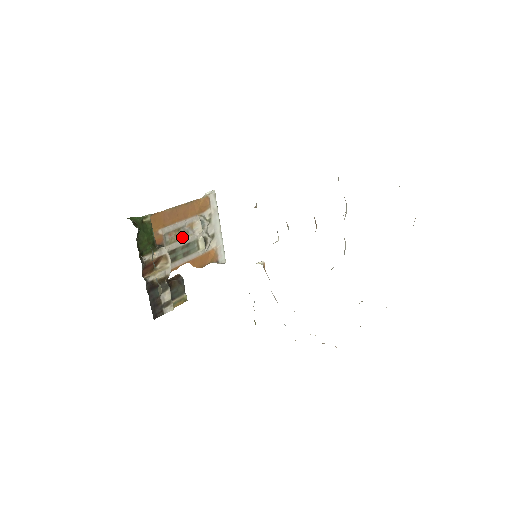
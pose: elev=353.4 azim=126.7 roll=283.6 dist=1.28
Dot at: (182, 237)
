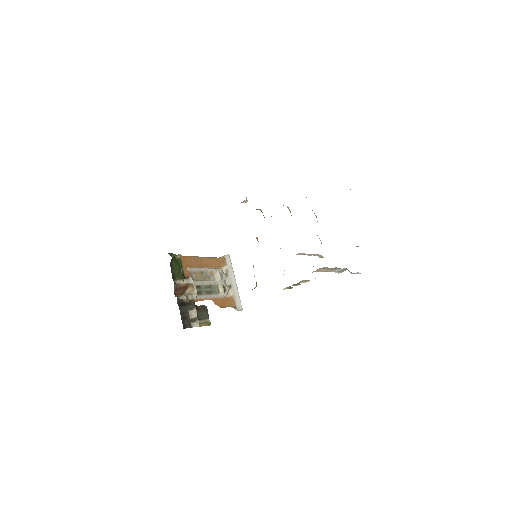
Dot at: (205, 279)
